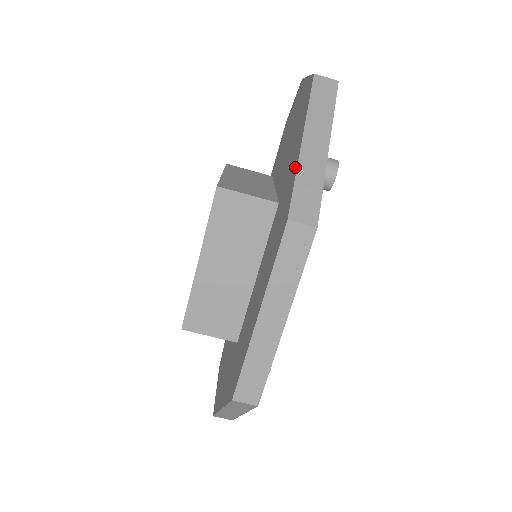
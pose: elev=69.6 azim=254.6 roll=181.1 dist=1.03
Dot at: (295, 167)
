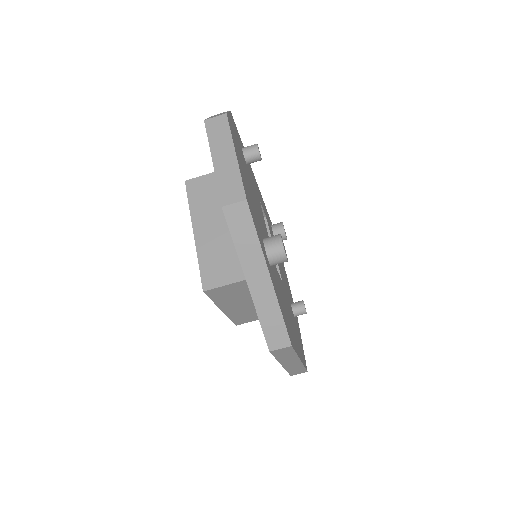
Dot at: (253, 302)
